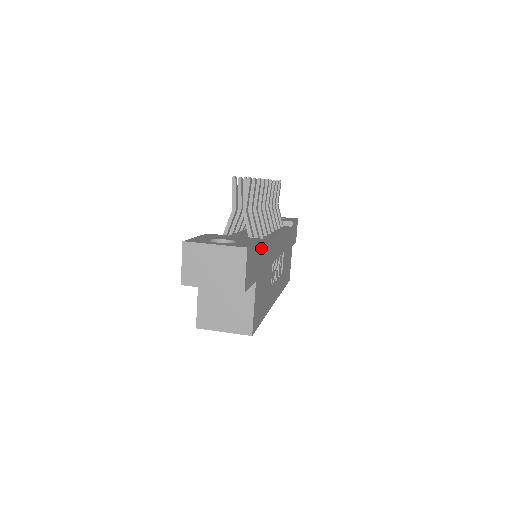
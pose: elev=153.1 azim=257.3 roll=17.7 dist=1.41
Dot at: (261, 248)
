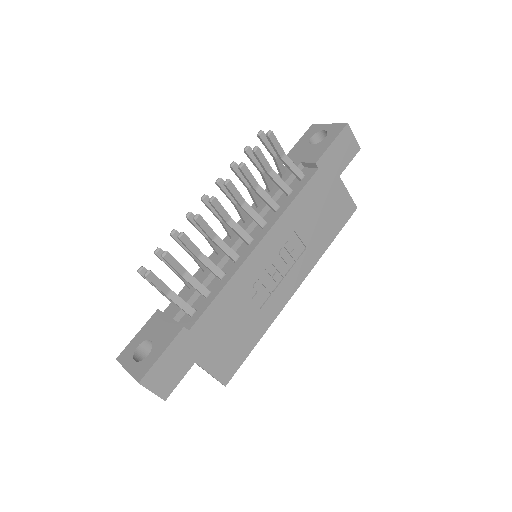
Dot at: (187, 334)
